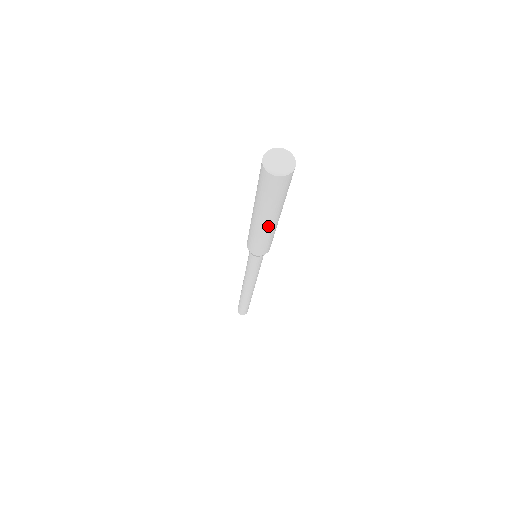
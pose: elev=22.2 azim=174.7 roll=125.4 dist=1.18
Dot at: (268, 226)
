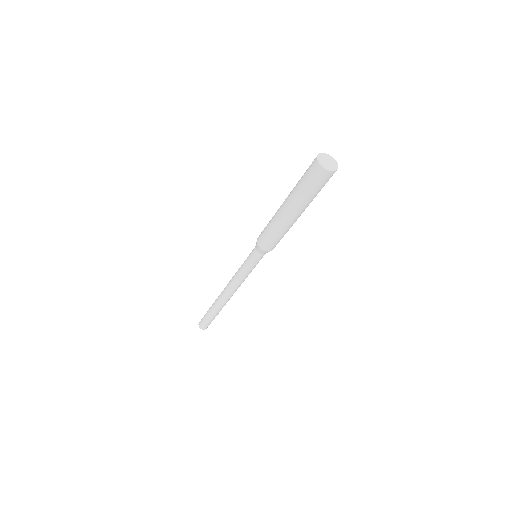
Dot at: (297, 218)
